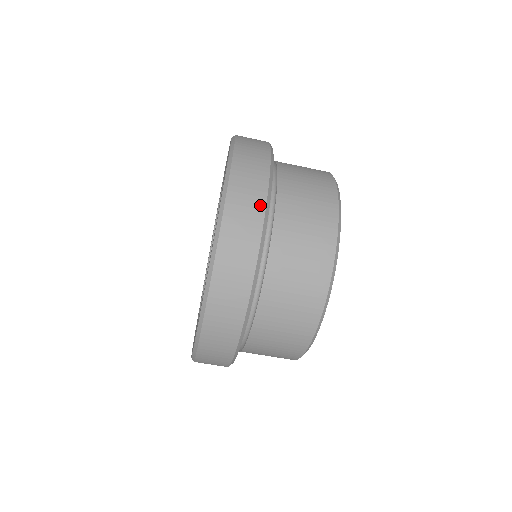
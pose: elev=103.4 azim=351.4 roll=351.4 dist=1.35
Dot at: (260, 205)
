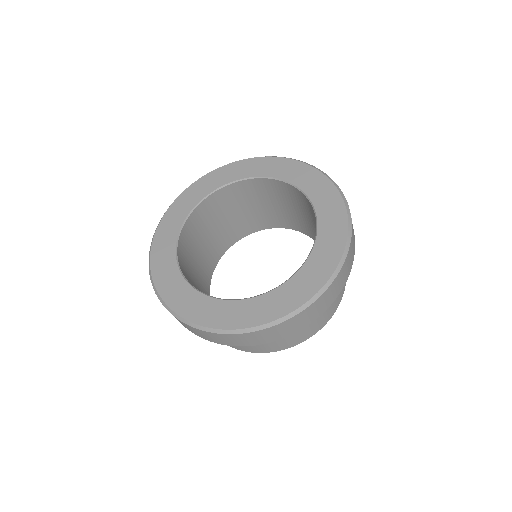
Dot at: (339, 292)
